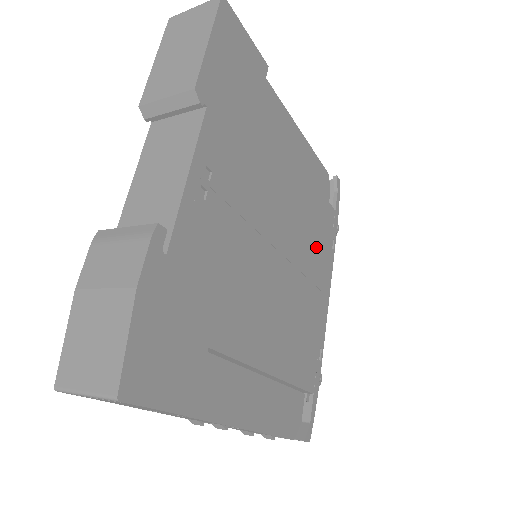
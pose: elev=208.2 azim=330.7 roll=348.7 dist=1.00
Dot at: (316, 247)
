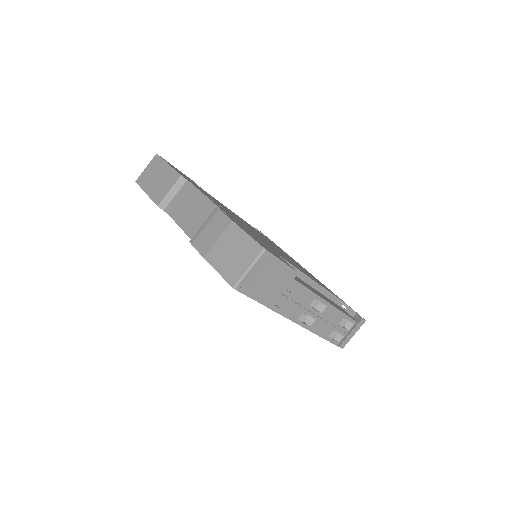
Dot at: occluded
